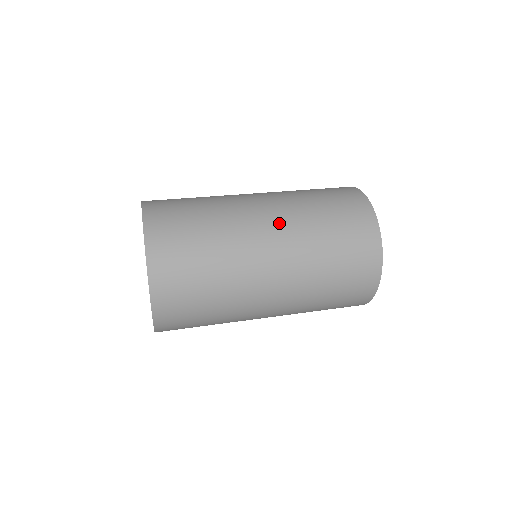
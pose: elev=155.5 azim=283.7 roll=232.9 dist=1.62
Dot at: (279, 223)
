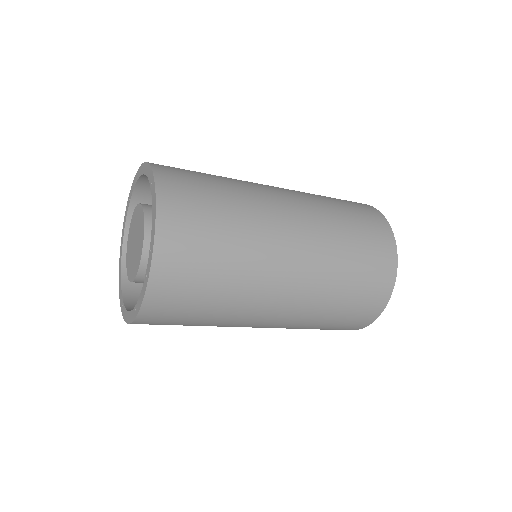
Dot at: (284, 189)
